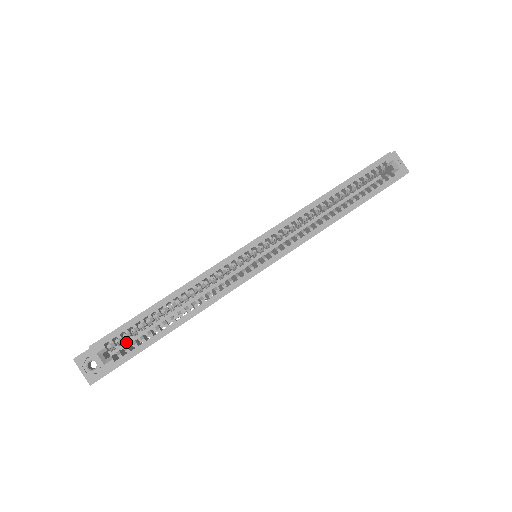
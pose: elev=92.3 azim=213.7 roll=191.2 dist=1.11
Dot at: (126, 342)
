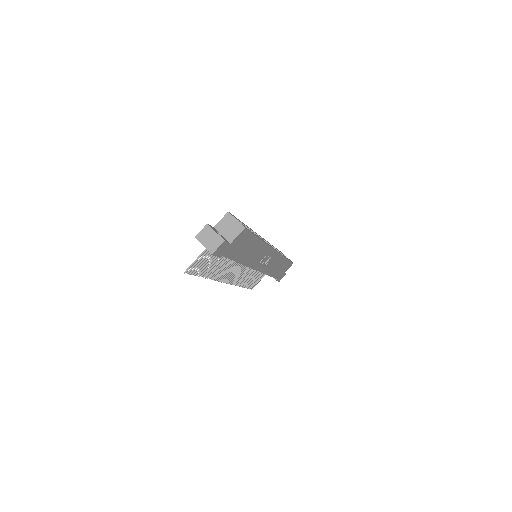
Dot at: occluded
